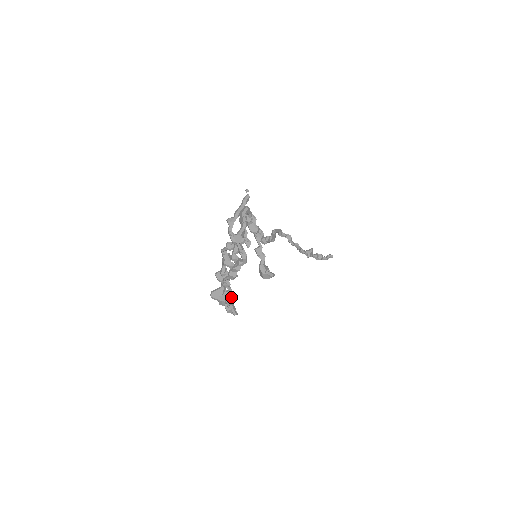
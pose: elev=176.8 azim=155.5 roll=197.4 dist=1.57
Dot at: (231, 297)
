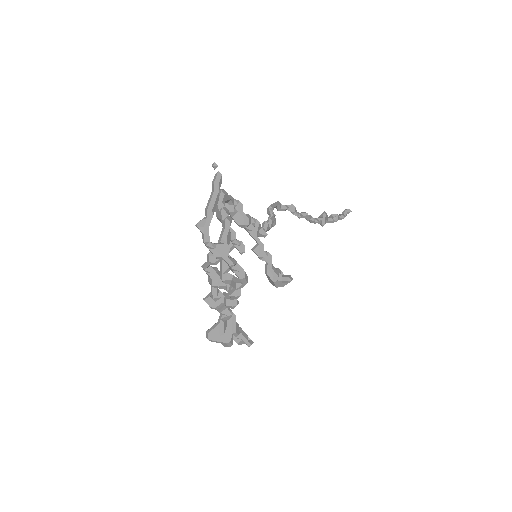
Dot at: (237, 324)
